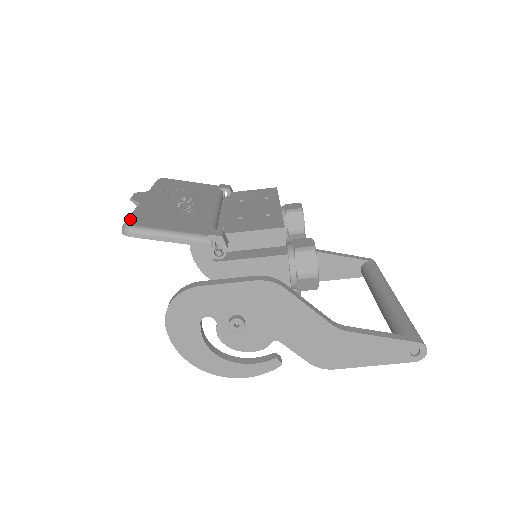
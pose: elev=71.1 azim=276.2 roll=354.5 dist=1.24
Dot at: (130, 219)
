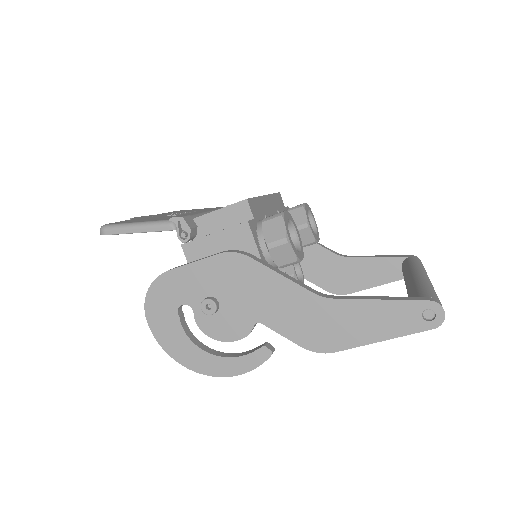
Dot at: (110, 223)
